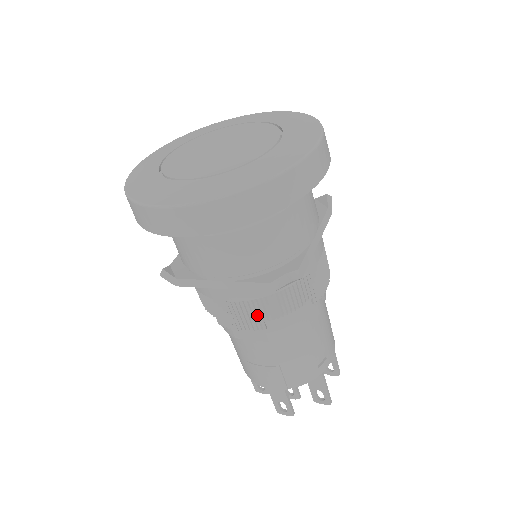
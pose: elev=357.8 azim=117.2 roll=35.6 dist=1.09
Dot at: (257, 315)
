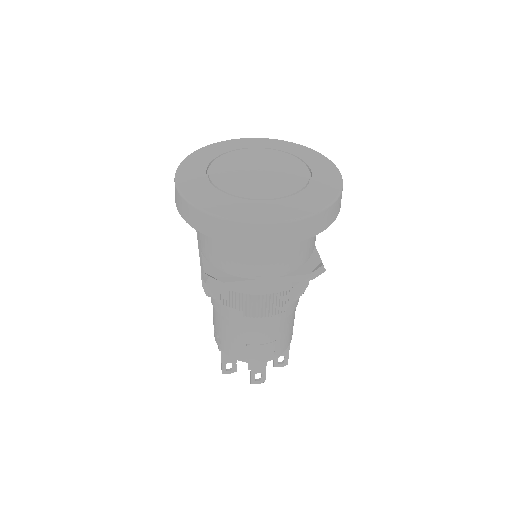
Dot at: (284, 301)
